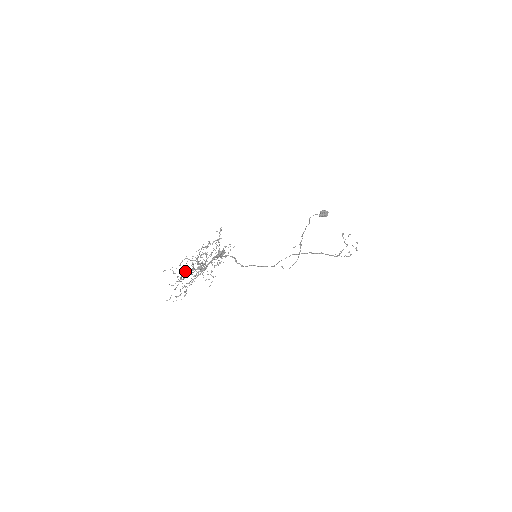
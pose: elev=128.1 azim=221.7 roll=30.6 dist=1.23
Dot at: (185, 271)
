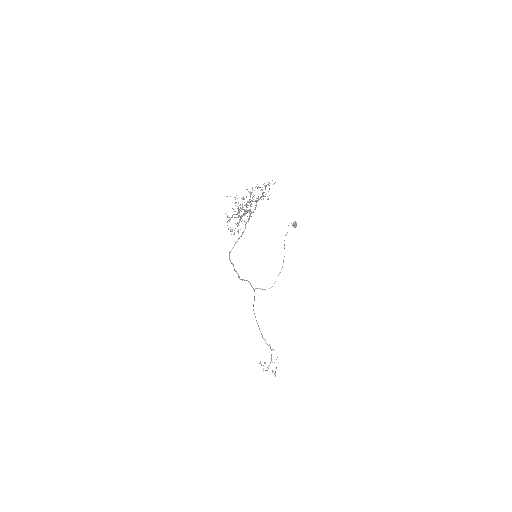
Dot at: occluded
